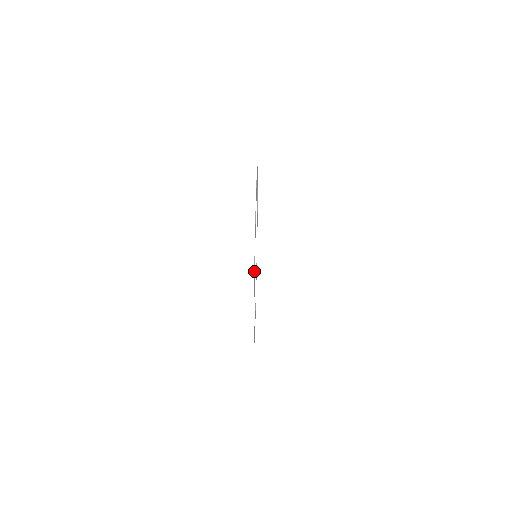
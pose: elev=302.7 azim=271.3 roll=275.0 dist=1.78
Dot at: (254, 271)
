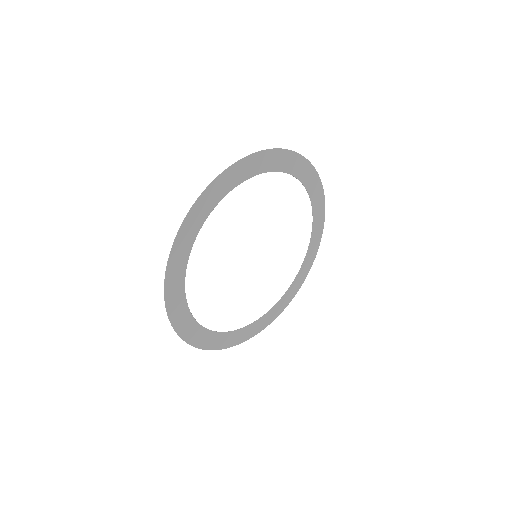
Dot at: (192, 205)
